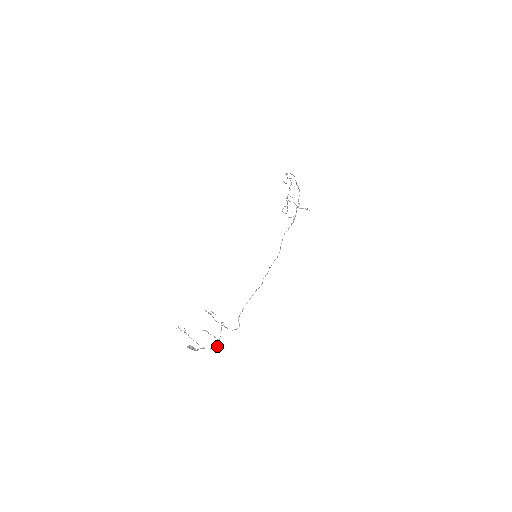
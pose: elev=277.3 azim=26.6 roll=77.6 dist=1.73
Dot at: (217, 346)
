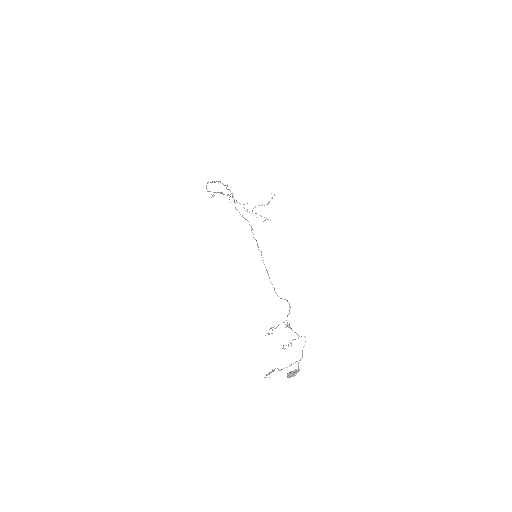
Dot at: occluded
